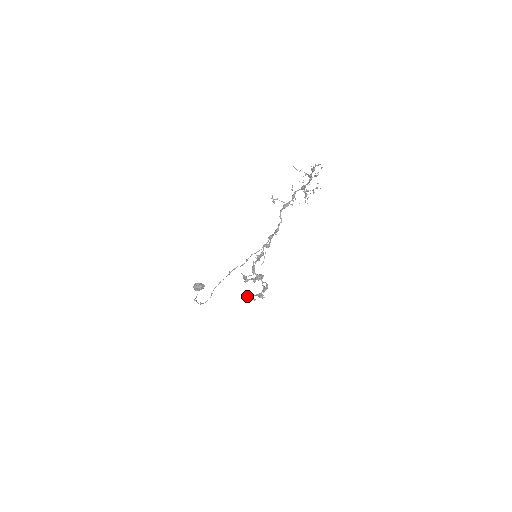
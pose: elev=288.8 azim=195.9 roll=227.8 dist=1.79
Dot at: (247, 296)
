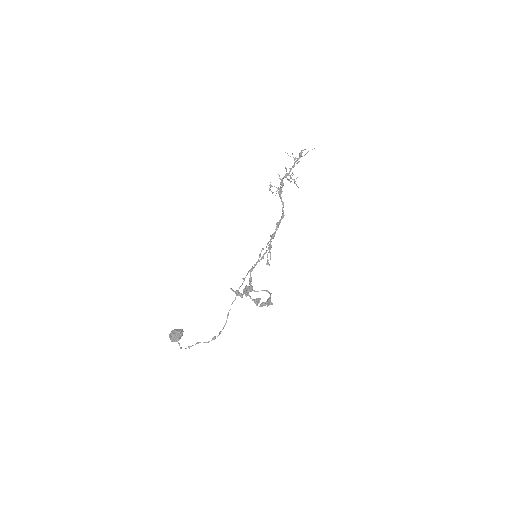
Dot at: (265, 302)
